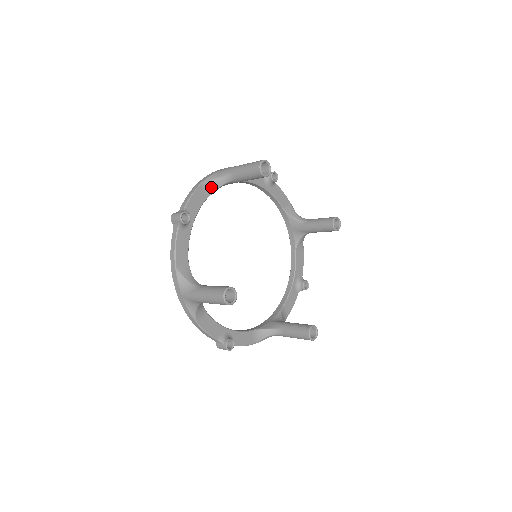
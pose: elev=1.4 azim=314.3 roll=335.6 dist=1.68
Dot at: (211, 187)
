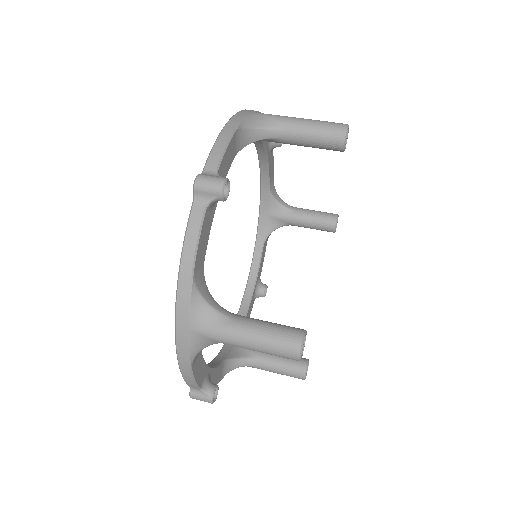
Dot at: occluded
